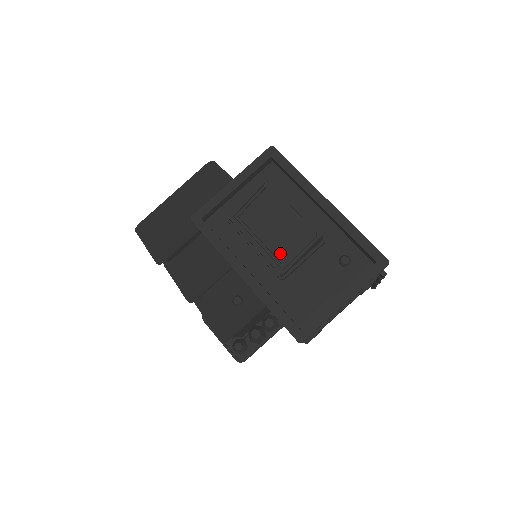
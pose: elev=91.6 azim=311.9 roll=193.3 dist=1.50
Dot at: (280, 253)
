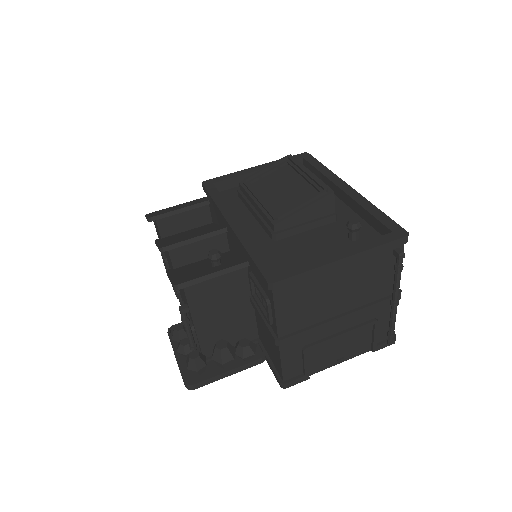
Dot at: (281, 209)
